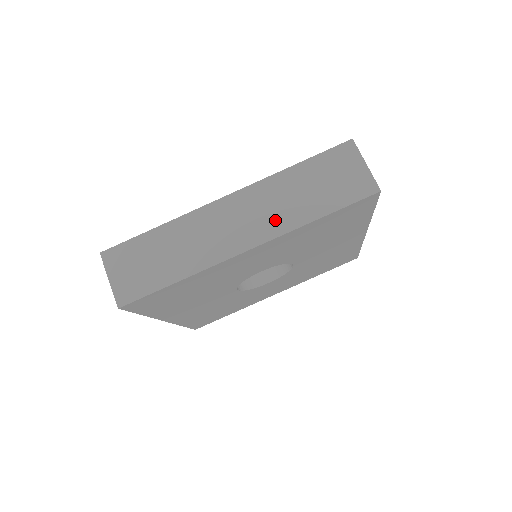
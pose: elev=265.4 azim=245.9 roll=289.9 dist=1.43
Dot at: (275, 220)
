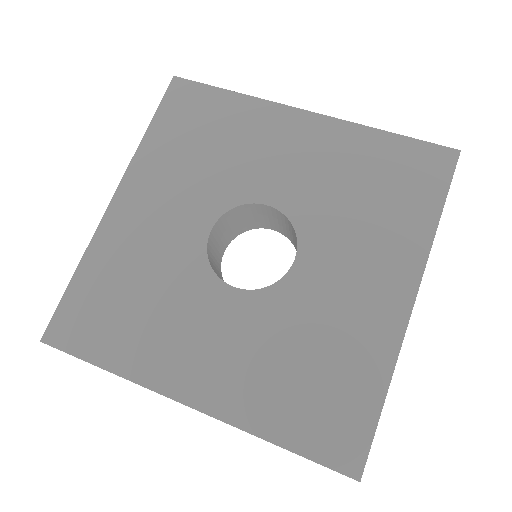
Dot at: occluded
